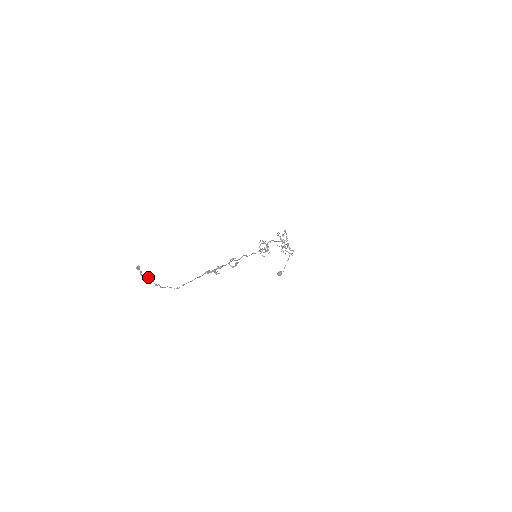
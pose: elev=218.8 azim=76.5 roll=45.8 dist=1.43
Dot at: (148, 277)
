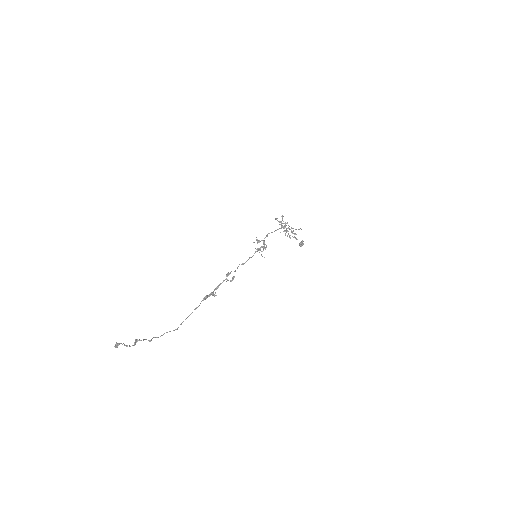
Dot at: (136, 341)
